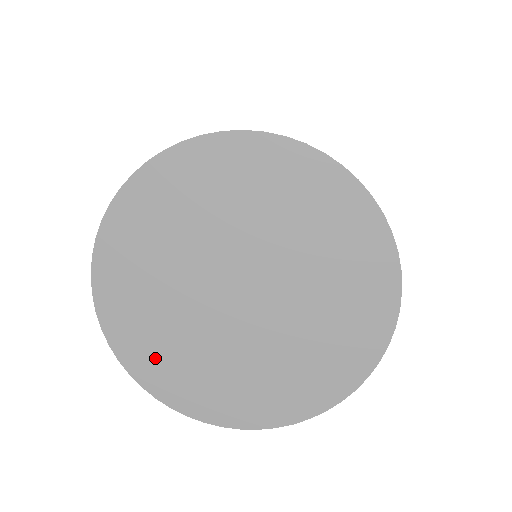
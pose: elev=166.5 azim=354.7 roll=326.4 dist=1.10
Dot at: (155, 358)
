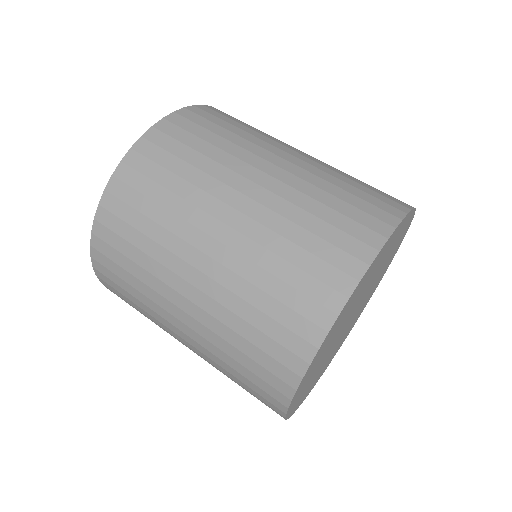
Dot at: occluded
